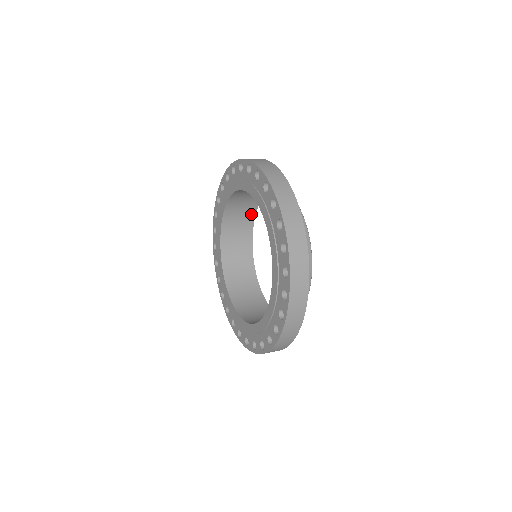
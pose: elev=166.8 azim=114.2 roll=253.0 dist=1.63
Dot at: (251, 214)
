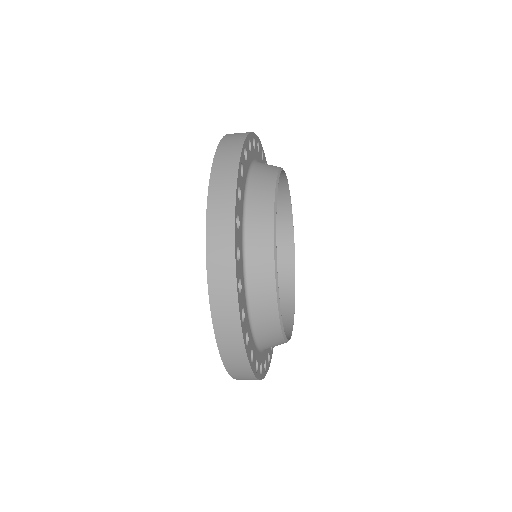
Dot at: (289, 291)
